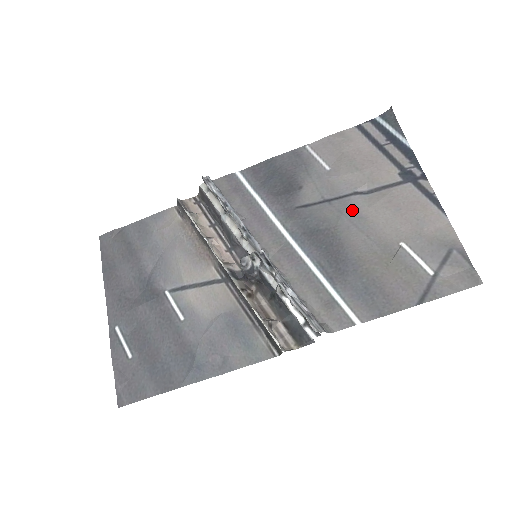
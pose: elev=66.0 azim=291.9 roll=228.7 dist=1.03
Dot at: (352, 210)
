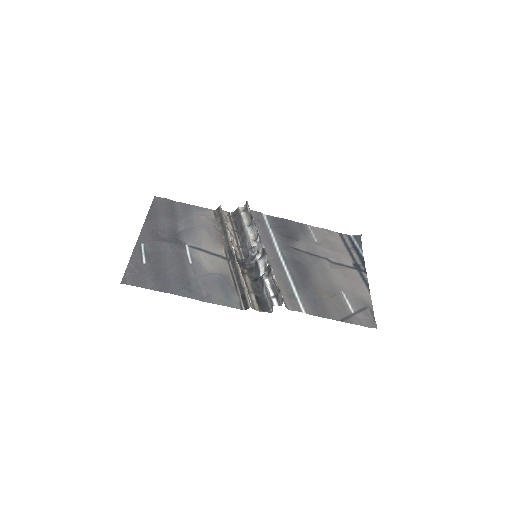
Dot at: (322, 264)
